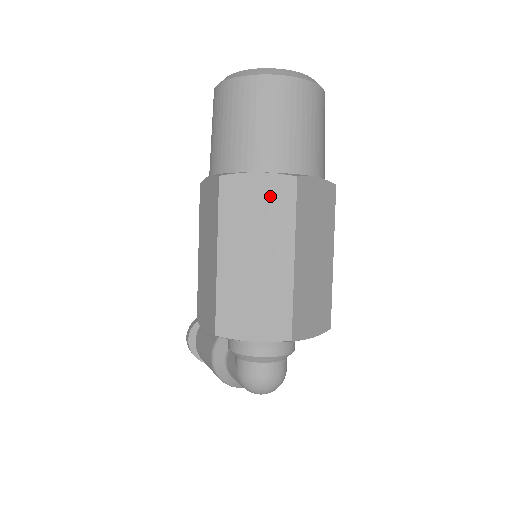
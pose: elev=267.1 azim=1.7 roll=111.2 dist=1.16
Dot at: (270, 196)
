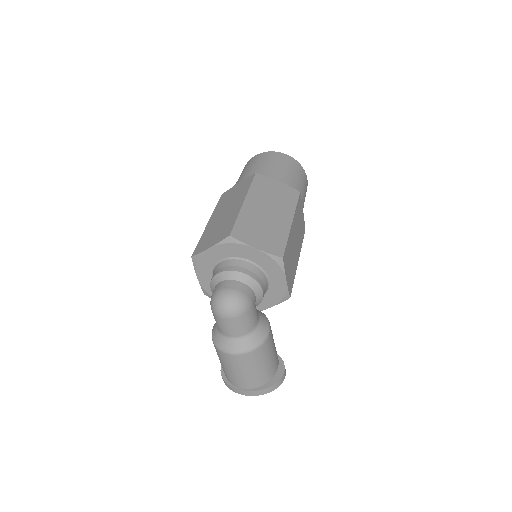
Dot at: (241, 187)
